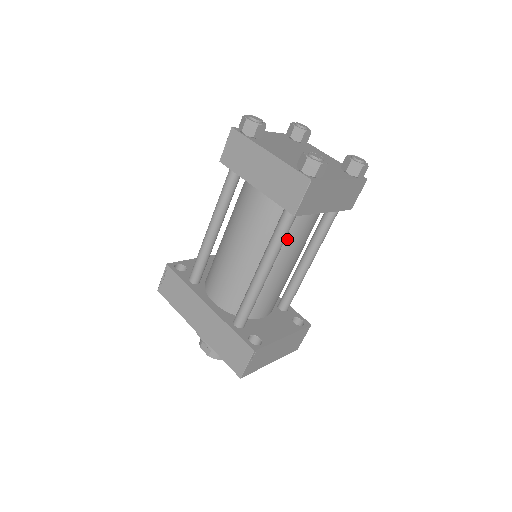
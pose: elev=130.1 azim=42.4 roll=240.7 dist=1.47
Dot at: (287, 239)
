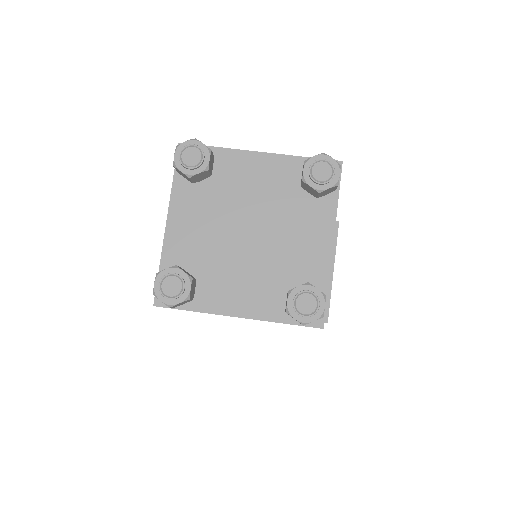
Dot at: occluded
